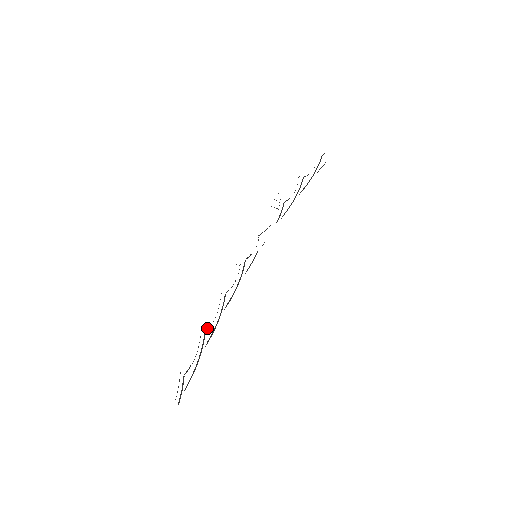
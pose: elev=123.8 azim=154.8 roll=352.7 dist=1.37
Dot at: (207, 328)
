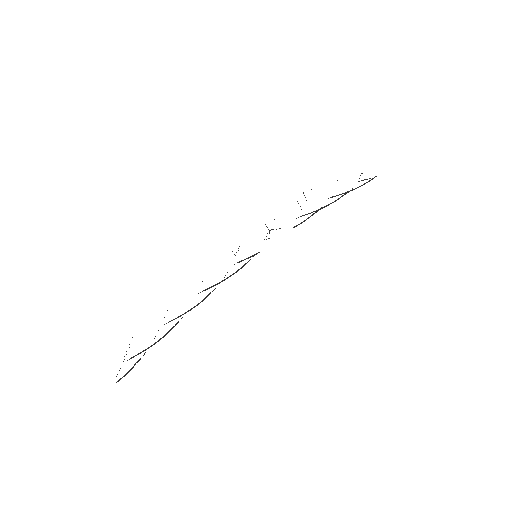
Dot at: (178, 321)
